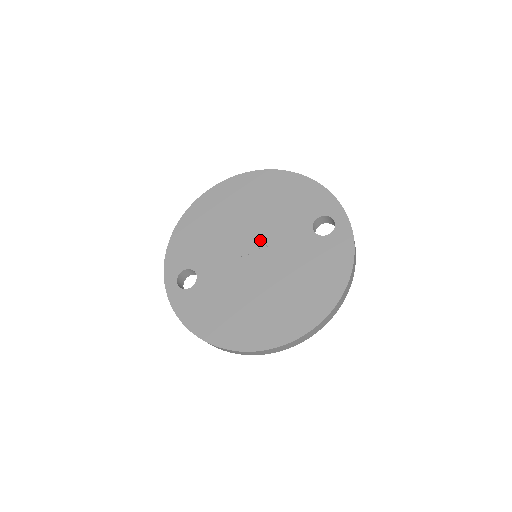
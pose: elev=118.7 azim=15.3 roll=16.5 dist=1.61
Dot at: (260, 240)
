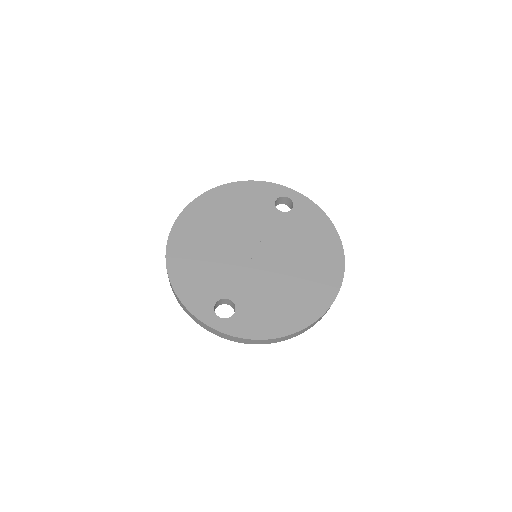
Dot at: (252, 241)
